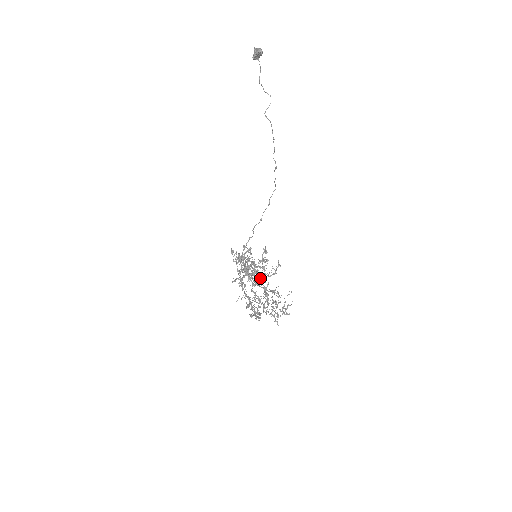
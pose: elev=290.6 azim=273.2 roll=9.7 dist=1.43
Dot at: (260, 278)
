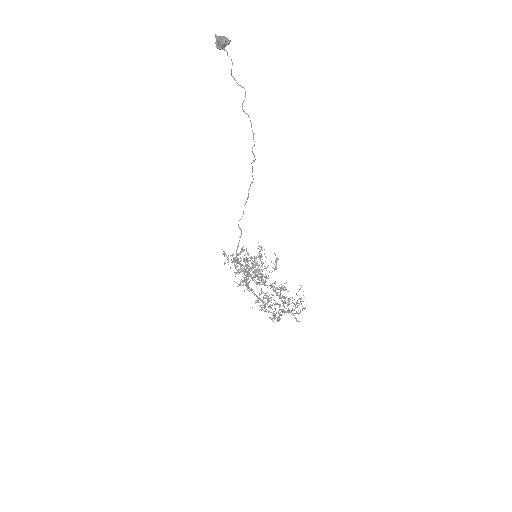
Dot at: (267, 278)
